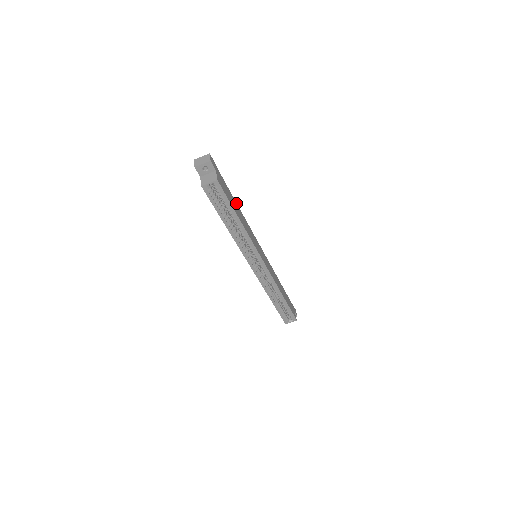
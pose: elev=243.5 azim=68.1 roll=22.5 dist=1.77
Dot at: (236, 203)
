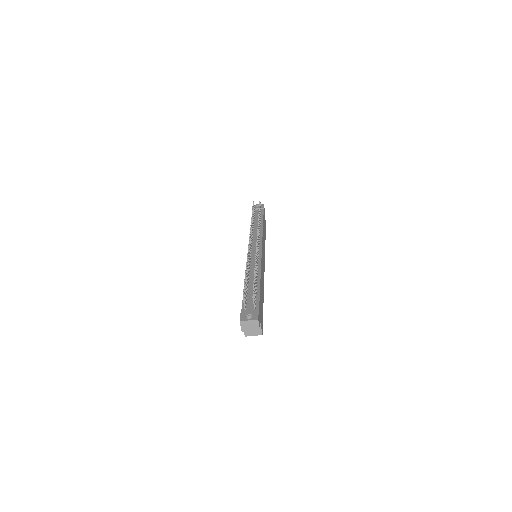
Dot at: (260, 284)
